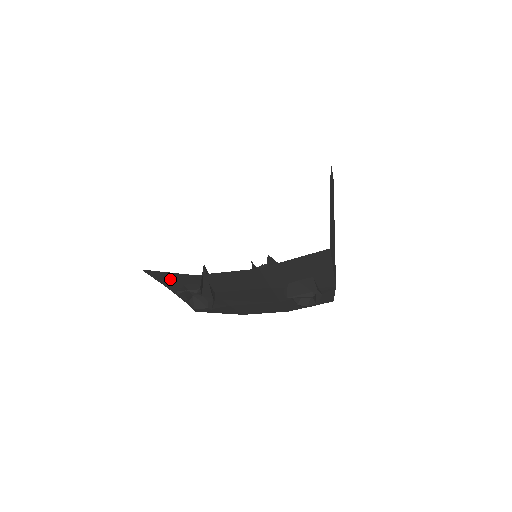
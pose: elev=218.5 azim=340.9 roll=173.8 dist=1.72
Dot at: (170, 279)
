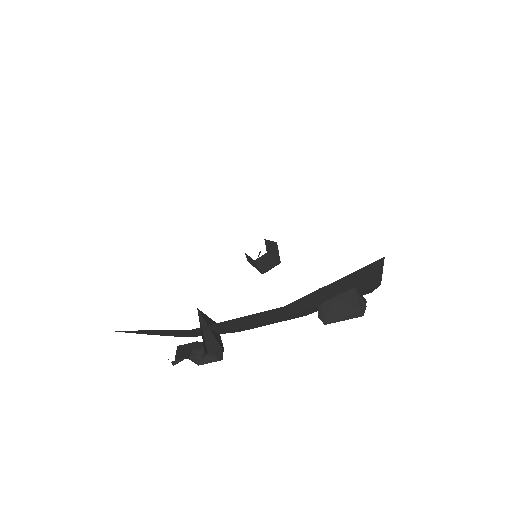
Dot at: (152, 332)
